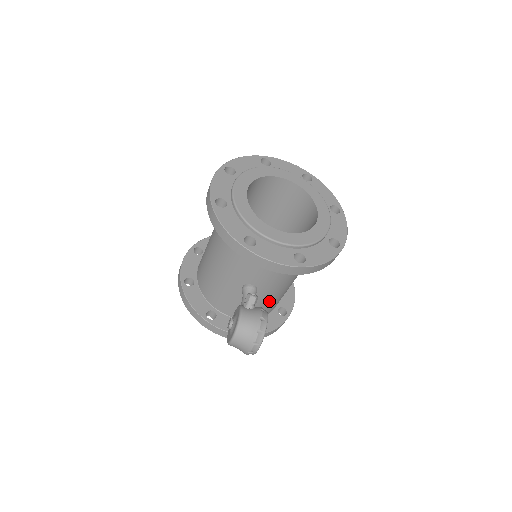
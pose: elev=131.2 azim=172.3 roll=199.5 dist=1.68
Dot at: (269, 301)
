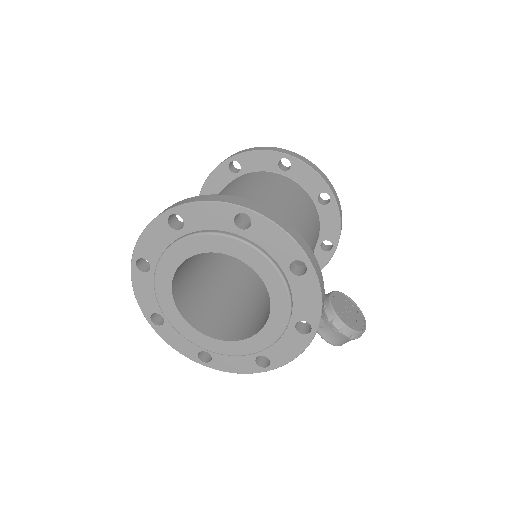
Dot at: (313, 251)
